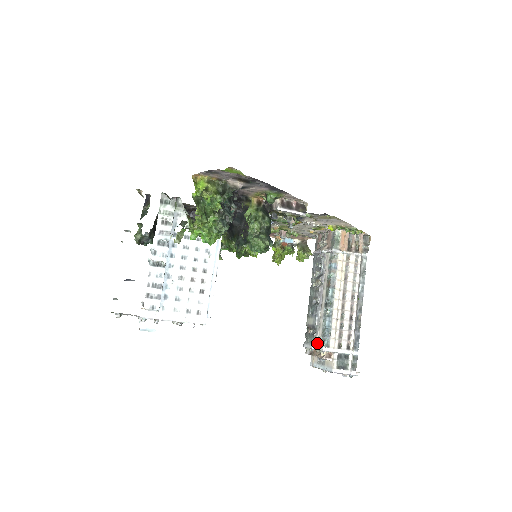
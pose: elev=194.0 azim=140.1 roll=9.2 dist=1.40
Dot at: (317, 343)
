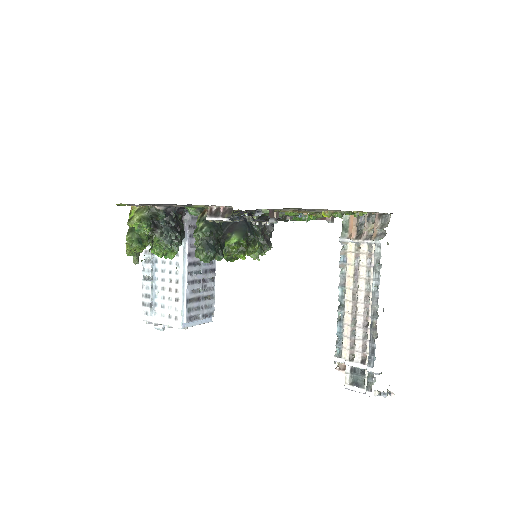
Dot at: occluded
